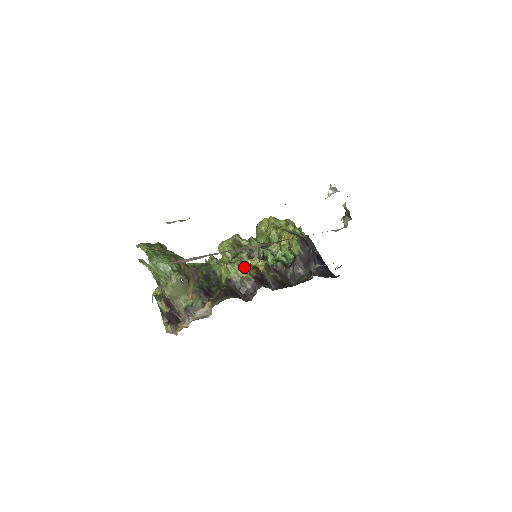
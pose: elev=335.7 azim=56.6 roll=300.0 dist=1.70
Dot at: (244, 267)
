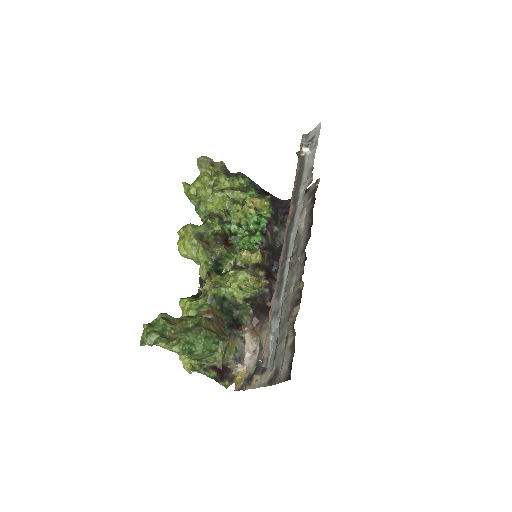
Dot at: (256, 277)
